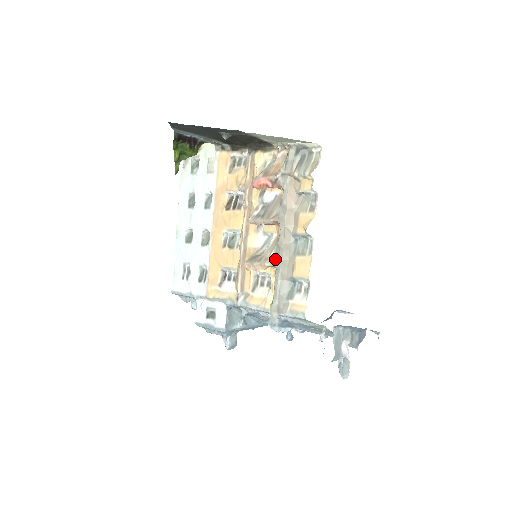
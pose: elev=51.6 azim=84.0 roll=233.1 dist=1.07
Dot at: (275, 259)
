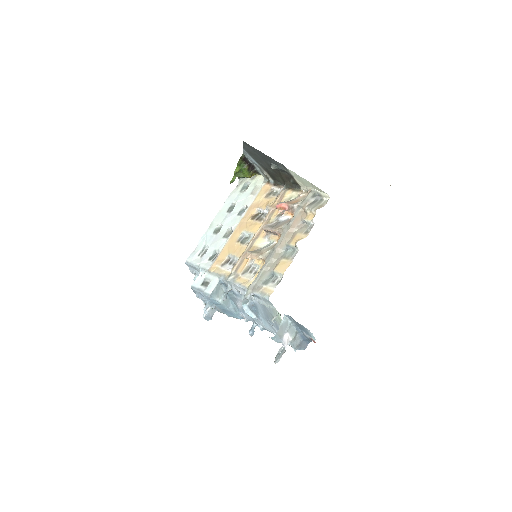
Dot at: (268, 256)
